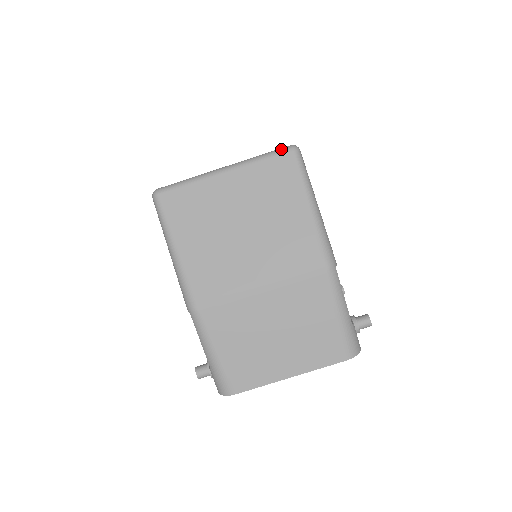
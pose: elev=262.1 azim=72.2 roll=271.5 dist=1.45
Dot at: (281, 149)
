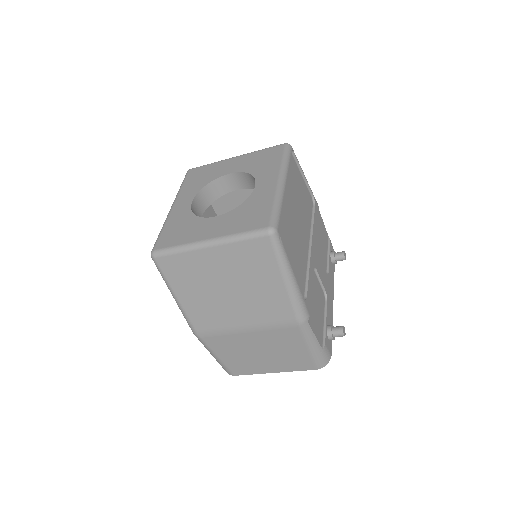
Dot at: (258, 232)
